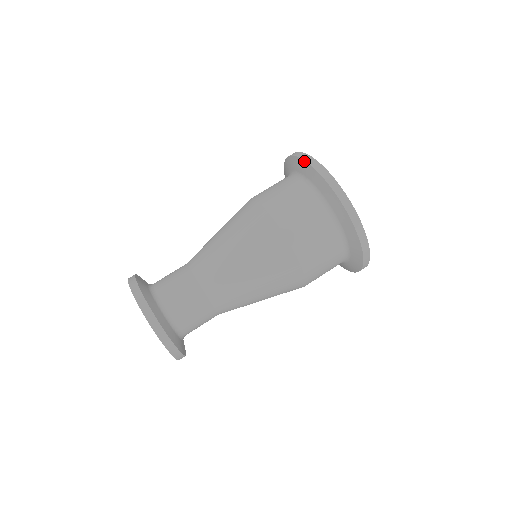
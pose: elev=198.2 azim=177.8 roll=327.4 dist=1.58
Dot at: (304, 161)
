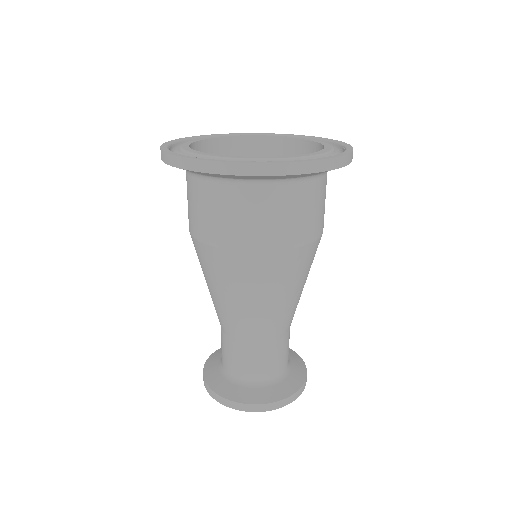
Dot at: occluded
